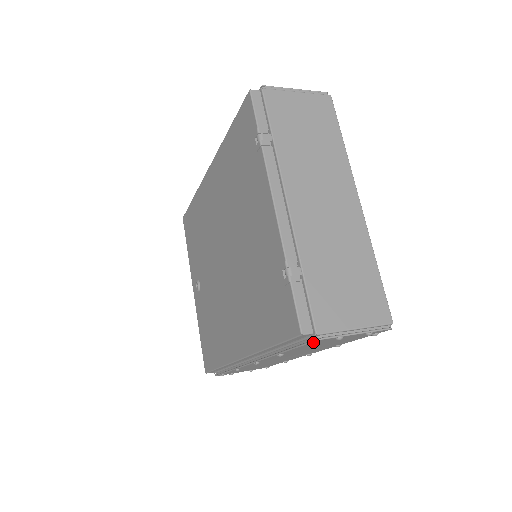
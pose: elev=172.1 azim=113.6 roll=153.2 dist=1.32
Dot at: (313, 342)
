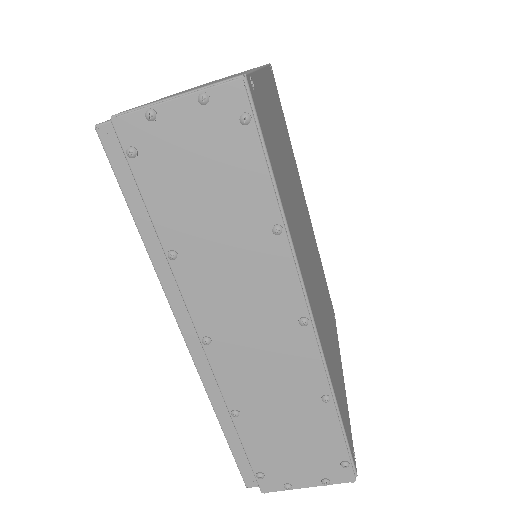
Dot at: (123, 140)
